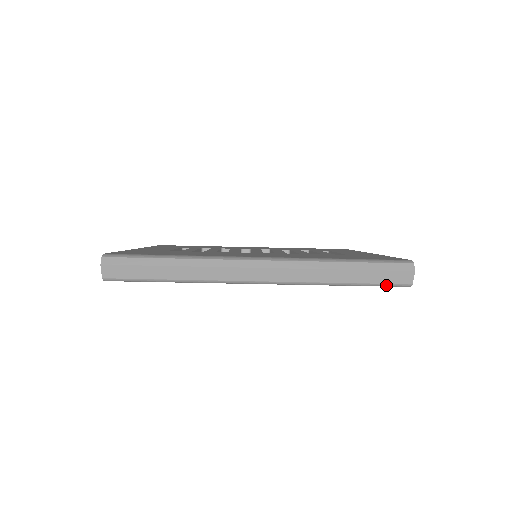
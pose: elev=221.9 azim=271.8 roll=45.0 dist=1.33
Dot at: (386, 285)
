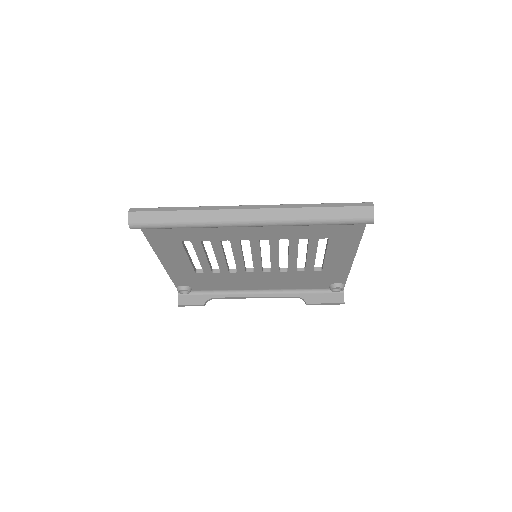
Dot at: (353, 220)
